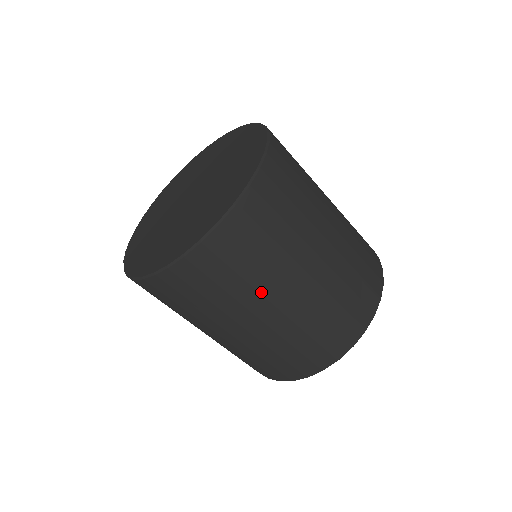
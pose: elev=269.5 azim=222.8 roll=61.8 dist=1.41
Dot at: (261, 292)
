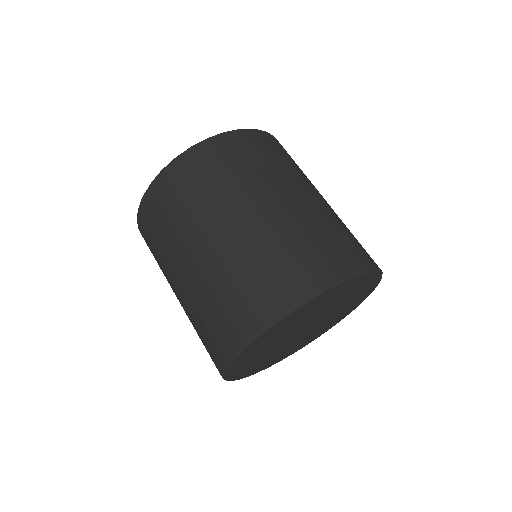
Dot at: (245, 190)
